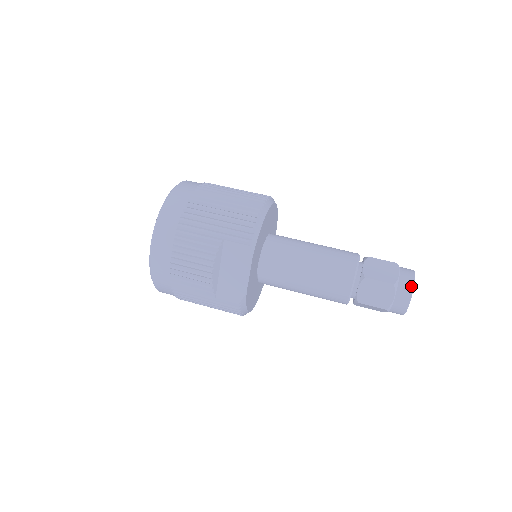
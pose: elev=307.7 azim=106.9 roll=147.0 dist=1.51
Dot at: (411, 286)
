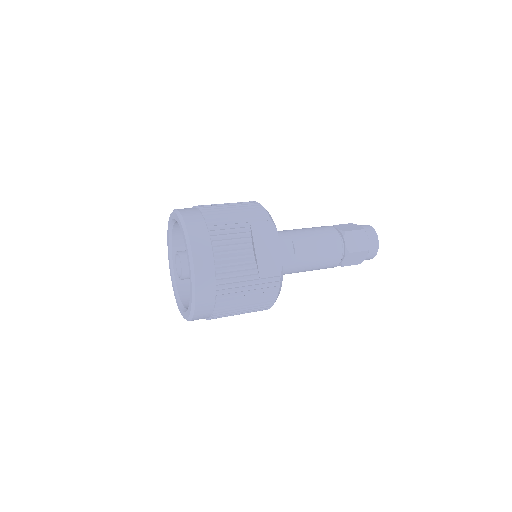
Dot at: (372, 229)
